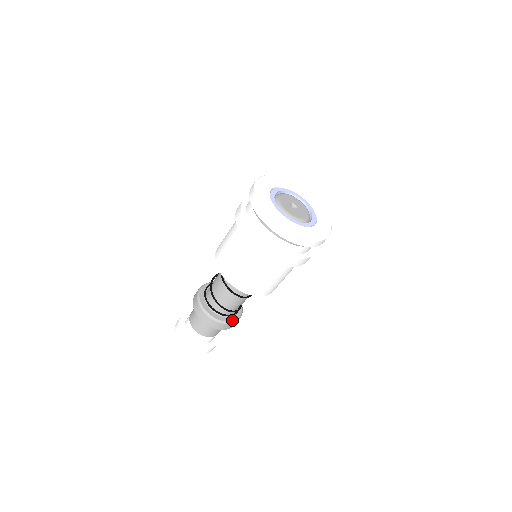
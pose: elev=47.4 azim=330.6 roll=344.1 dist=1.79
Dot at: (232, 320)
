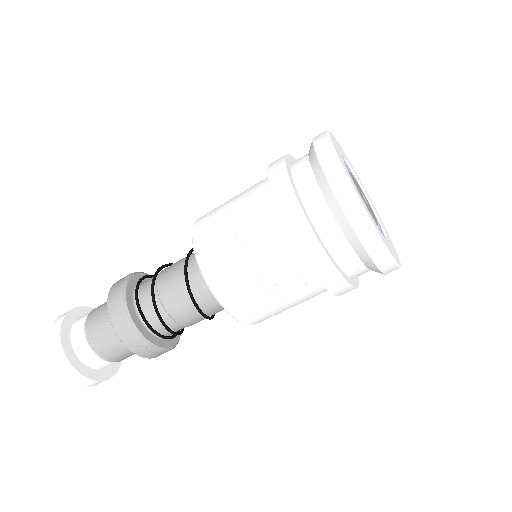
Dot at: (160, 345)
